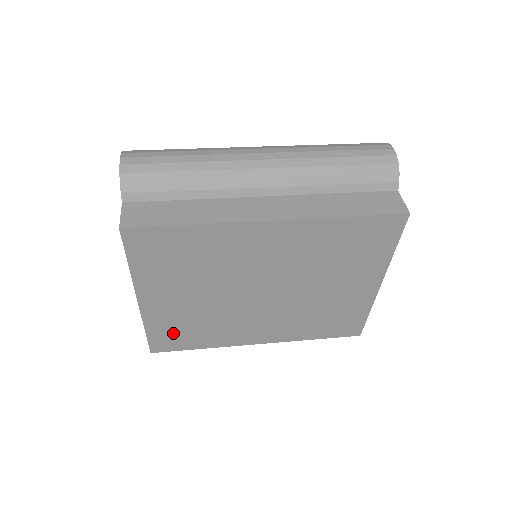
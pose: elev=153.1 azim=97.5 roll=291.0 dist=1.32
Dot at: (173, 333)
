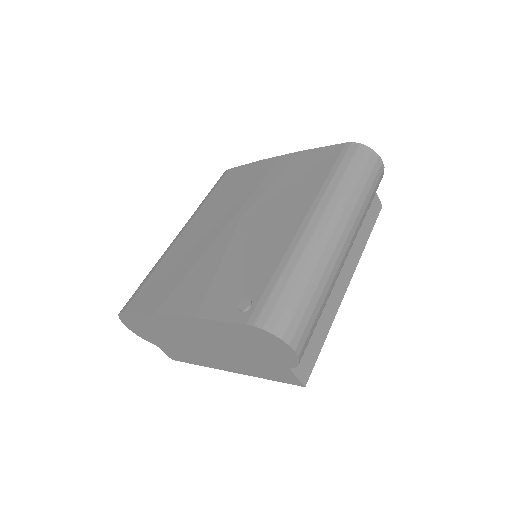
Dot at: occluded
